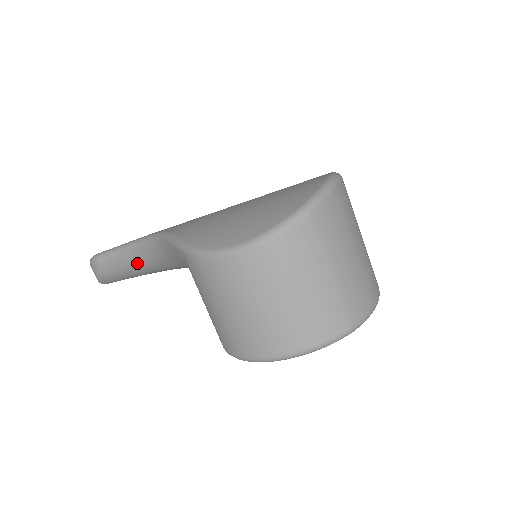
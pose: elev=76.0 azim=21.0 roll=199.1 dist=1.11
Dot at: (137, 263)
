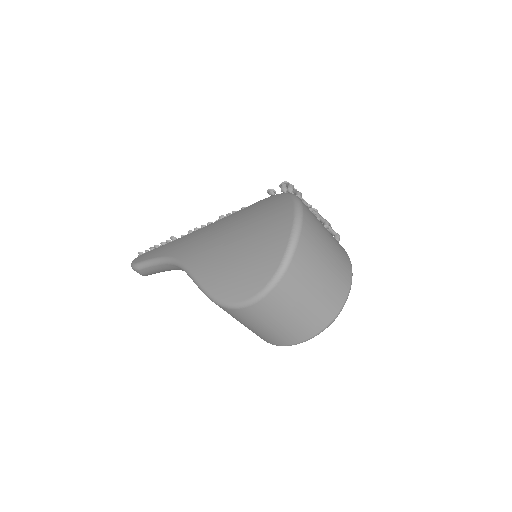
Dot at: occluded
